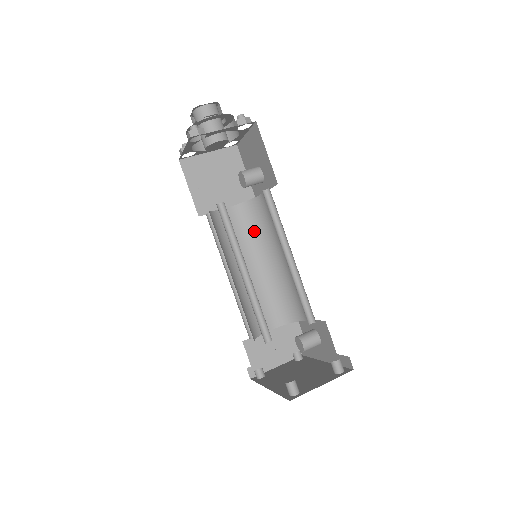
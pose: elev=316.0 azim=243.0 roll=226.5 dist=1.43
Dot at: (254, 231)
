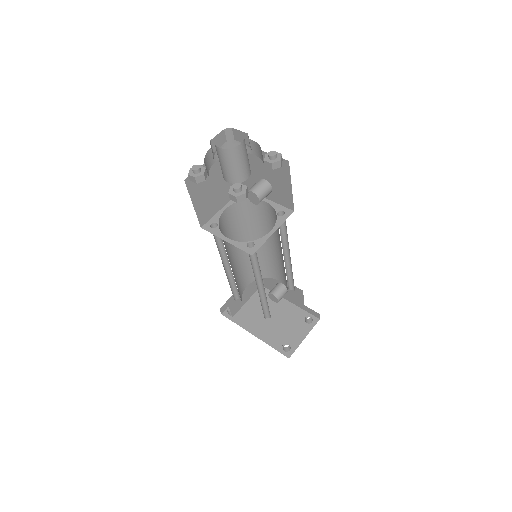
Dot at: (244, 223)
